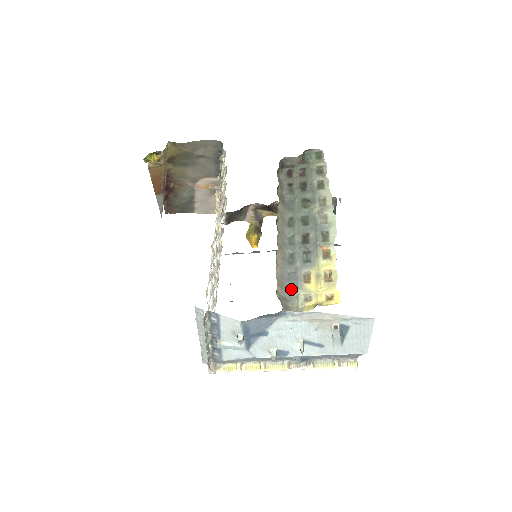
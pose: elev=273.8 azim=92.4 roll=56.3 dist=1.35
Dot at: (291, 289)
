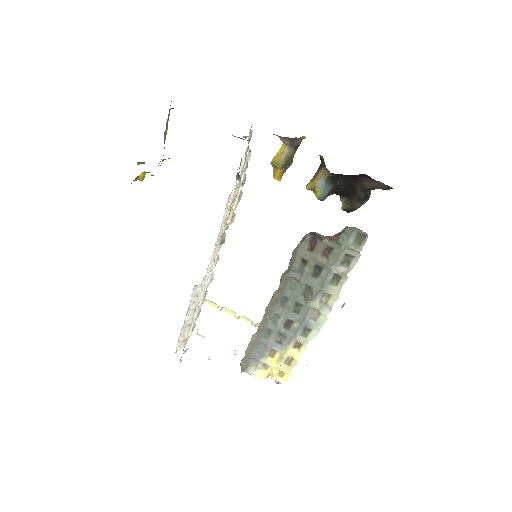
Dot at: (256, 356)
